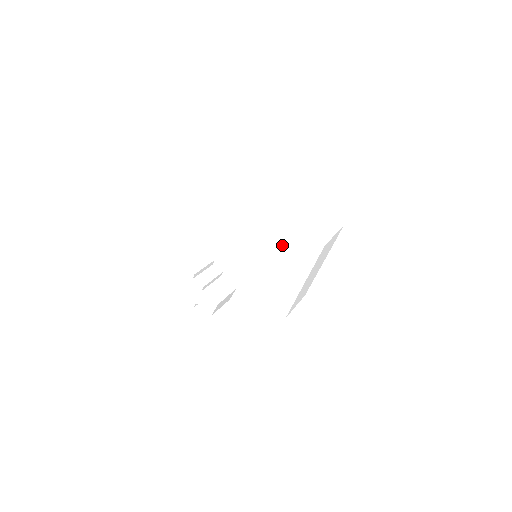
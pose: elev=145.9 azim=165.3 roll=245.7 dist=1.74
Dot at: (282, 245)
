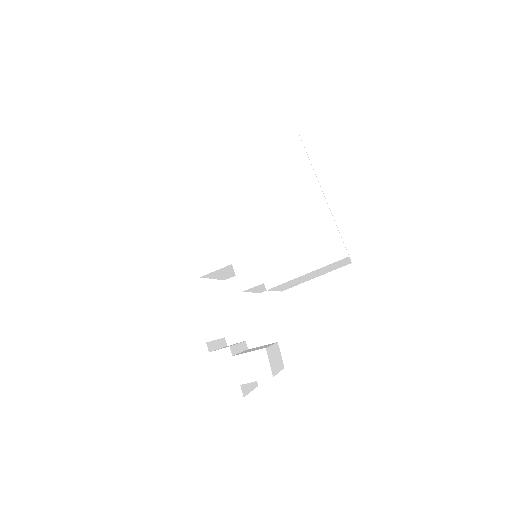
Dot at: (260, 179)
